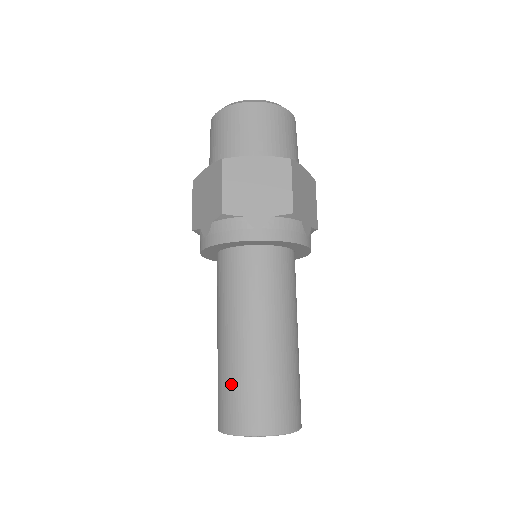
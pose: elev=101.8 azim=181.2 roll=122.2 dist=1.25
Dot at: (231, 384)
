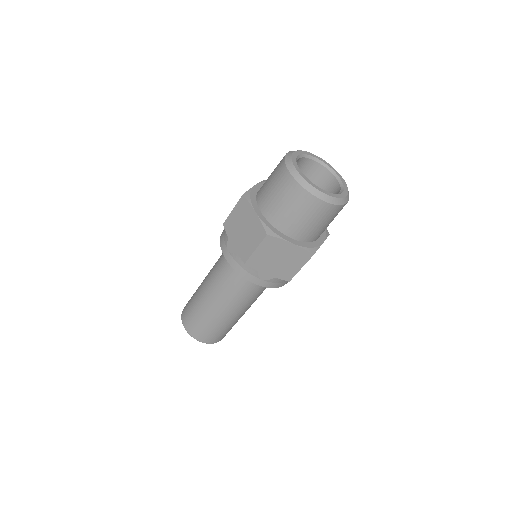
Dot at: (223, 329)
